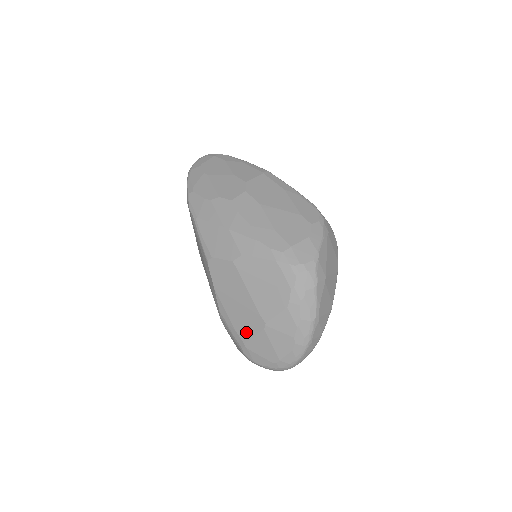
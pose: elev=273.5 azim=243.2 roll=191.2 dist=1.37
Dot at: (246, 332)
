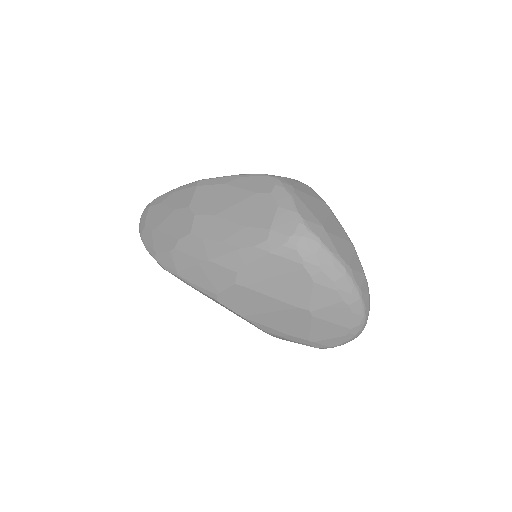
Dot at: (300, 330)
